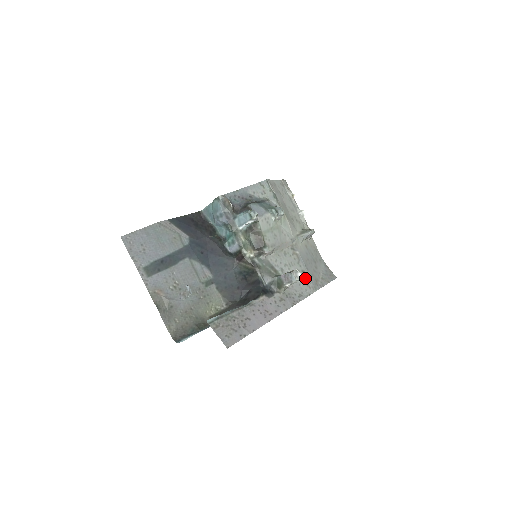
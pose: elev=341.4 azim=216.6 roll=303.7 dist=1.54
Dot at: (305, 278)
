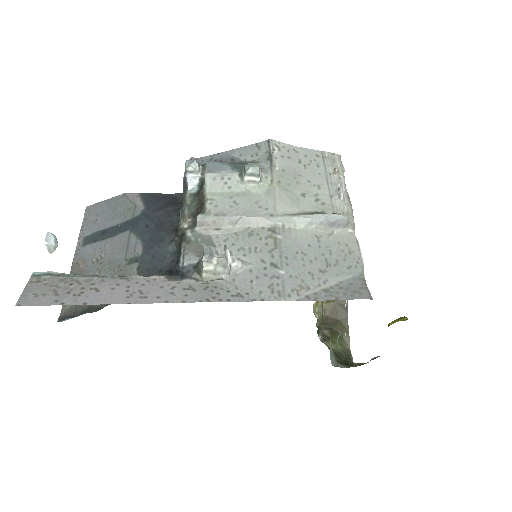
Dot at: (271, 275)
